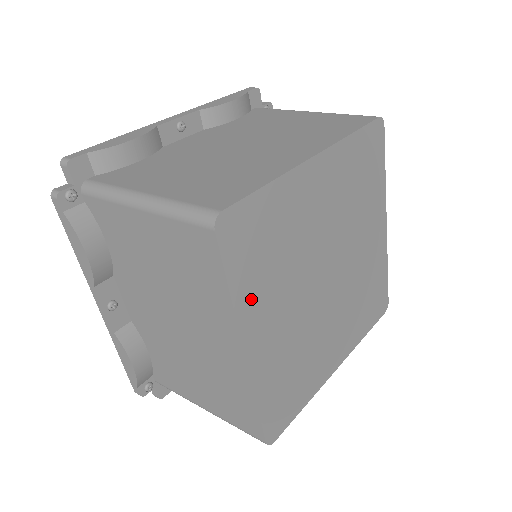
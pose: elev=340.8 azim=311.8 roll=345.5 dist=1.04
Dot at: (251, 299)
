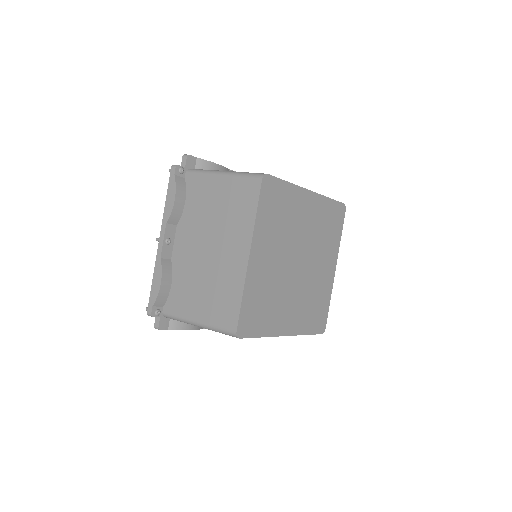
Dot at: (262, 229)
